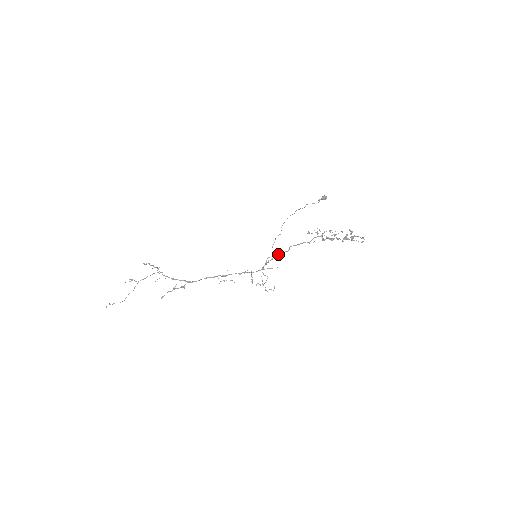
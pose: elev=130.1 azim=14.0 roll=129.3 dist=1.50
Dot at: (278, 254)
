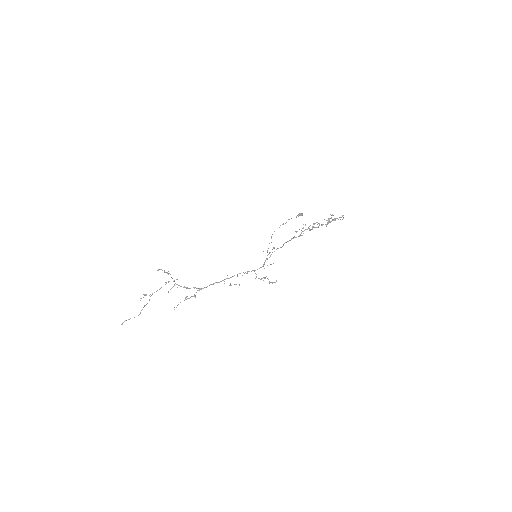
Dot at: occluded
